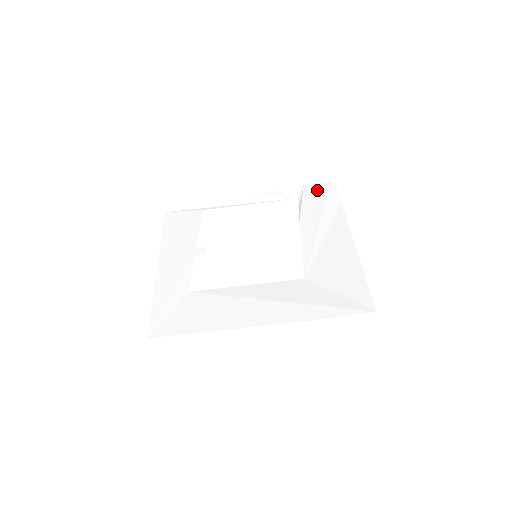
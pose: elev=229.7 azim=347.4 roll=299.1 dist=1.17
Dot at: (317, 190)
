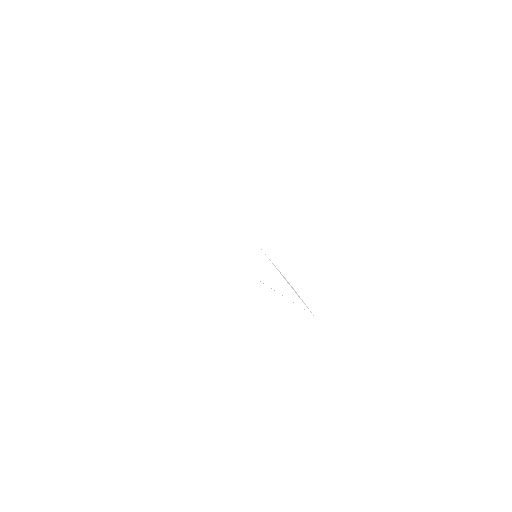
Dot at: occluded
